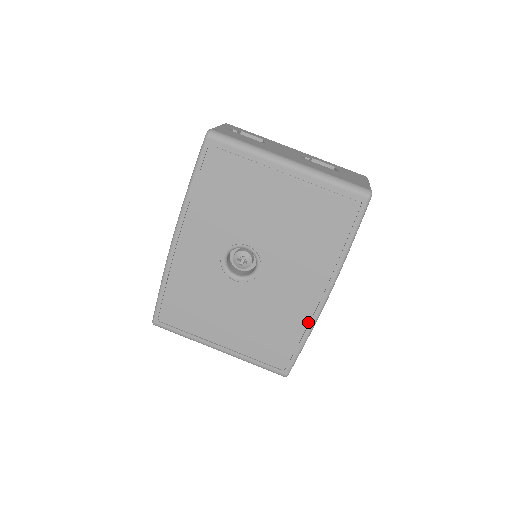
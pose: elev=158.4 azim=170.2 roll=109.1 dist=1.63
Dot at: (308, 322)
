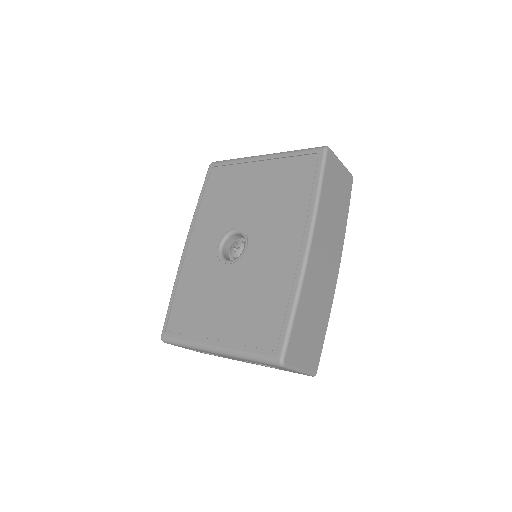
Dot at: (294, 282)
